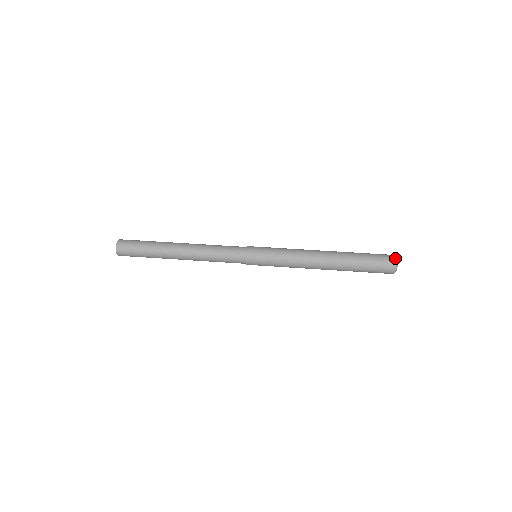
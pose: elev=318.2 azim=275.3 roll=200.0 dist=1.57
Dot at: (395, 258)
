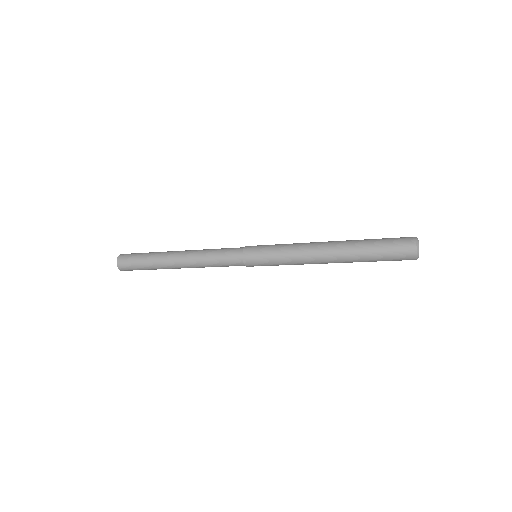
Dot at: (415, 238)
